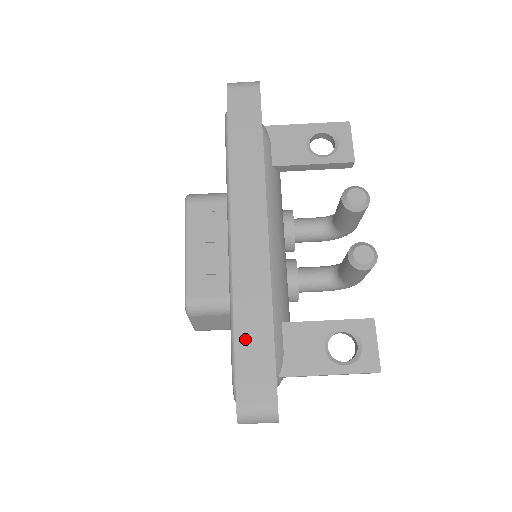
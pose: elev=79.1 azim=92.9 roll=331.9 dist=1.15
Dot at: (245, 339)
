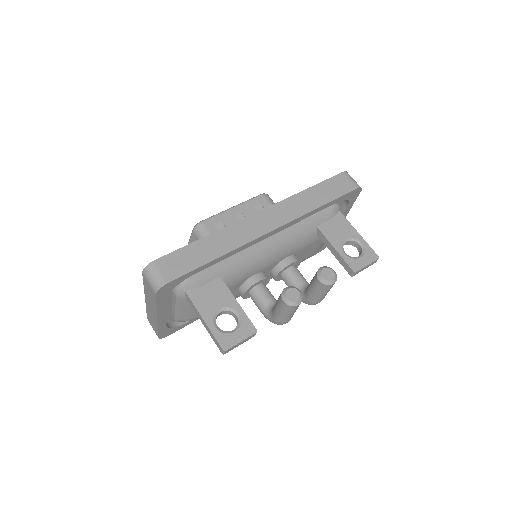
Dot at: (196, 248)
